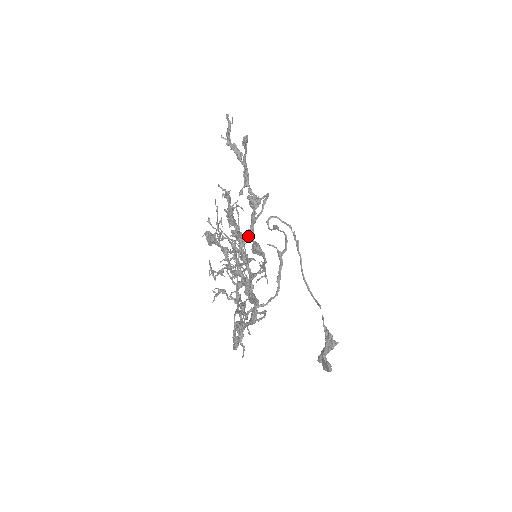
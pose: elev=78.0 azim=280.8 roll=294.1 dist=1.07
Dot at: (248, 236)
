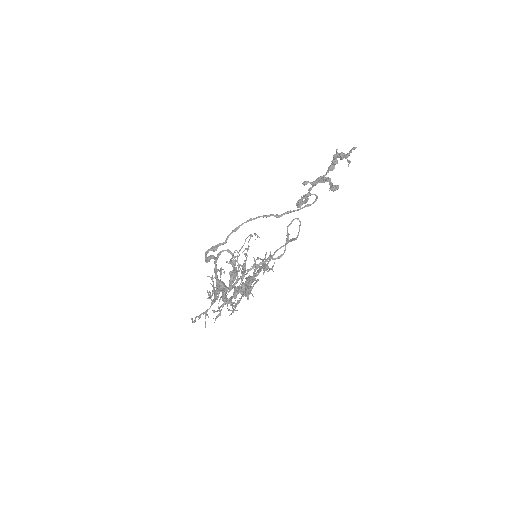
Dot at: (256, 268)
